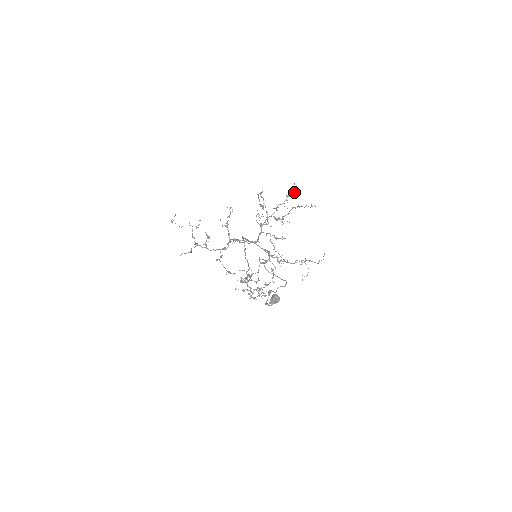
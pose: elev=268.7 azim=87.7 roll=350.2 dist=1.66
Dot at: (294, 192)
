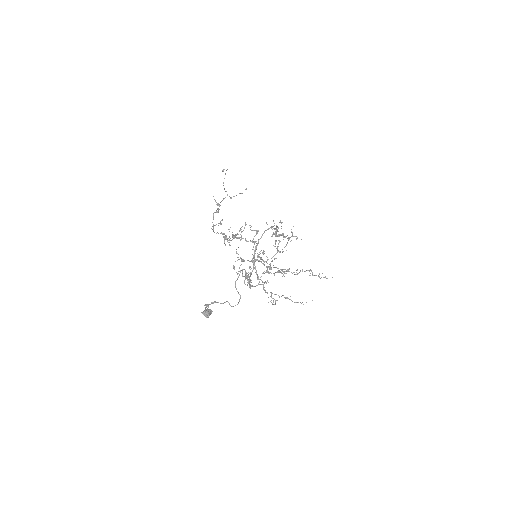
Dot at: occluded
